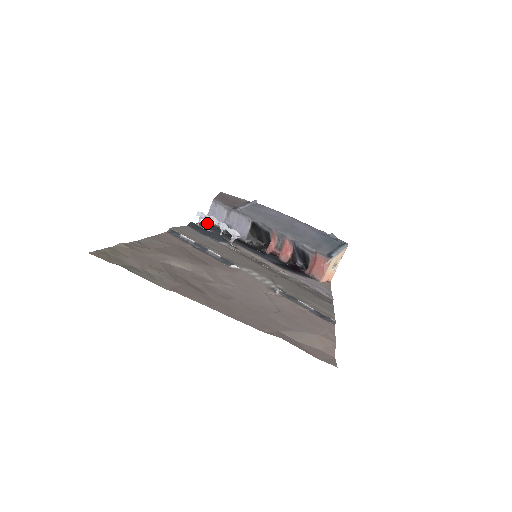
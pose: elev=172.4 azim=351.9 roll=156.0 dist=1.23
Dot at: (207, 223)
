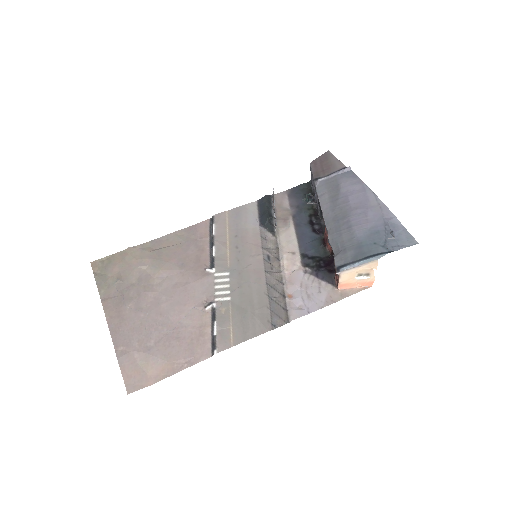
Dot at: occluded
